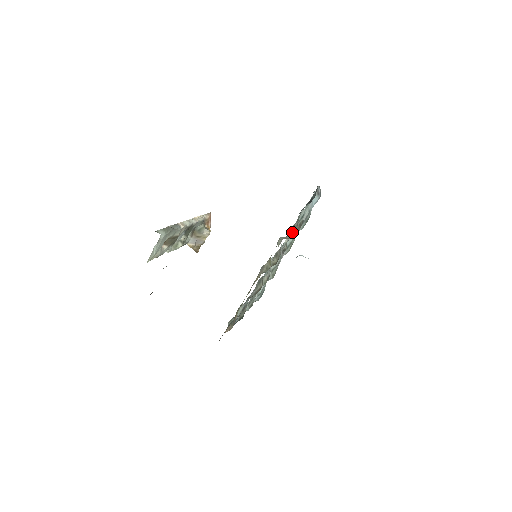
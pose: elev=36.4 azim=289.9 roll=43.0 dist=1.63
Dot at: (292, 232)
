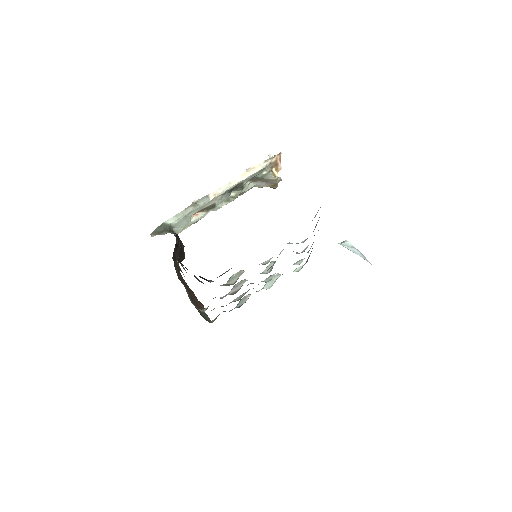
Dot at: occluded
